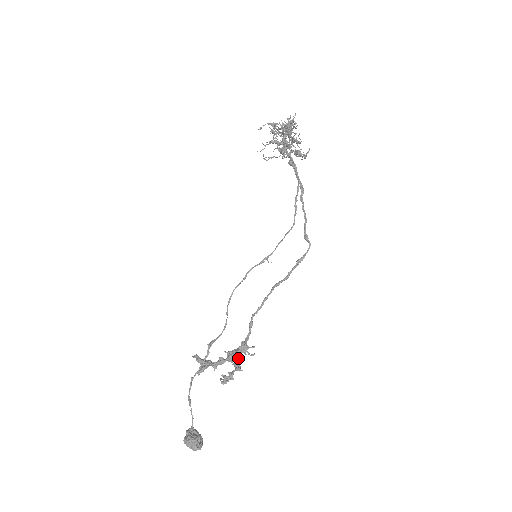
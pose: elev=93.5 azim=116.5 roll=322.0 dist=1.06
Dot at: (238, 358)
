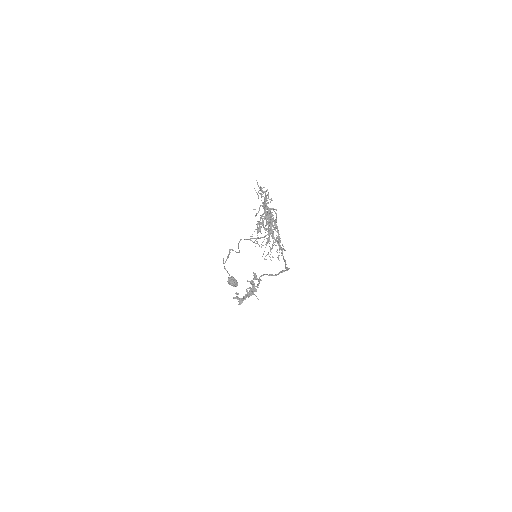
Dot at: (254, 287)
